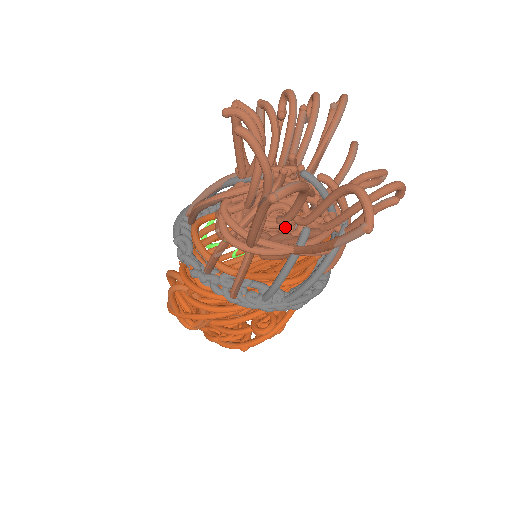
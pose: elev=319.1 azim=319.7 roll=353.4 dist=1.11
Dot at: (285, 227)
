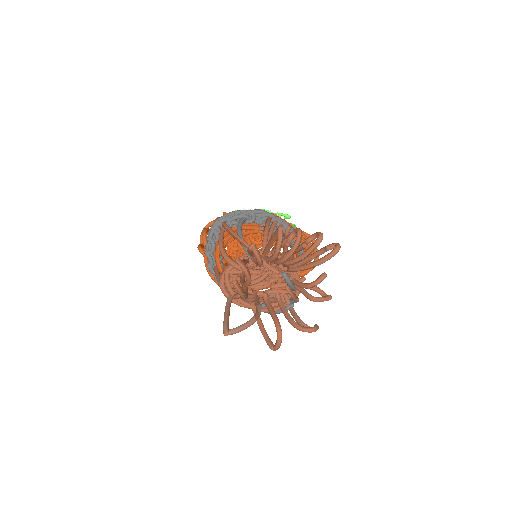
Dot at: (260, 288)
